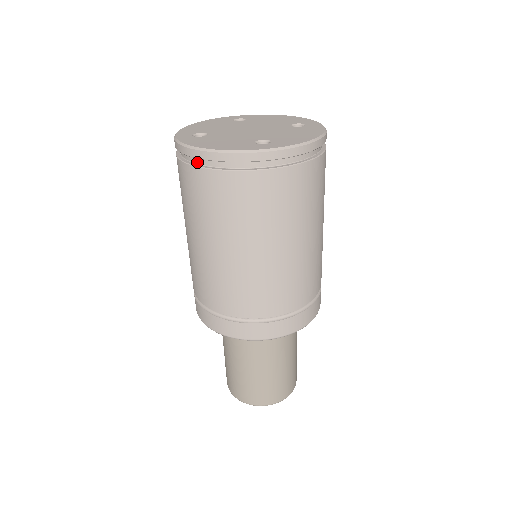
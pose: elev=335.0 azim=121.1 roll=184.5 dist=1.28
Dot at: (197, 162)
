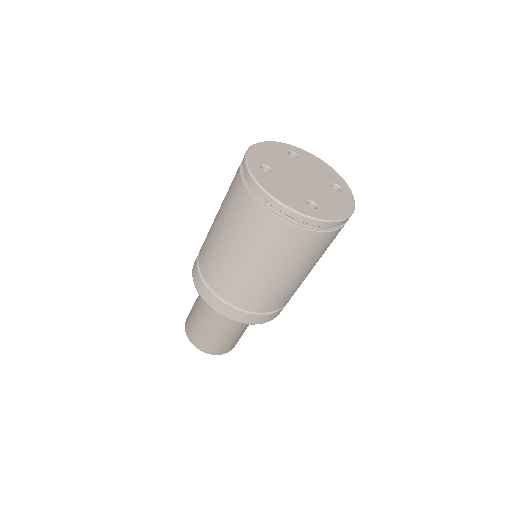
Dot at: (259, 197)
